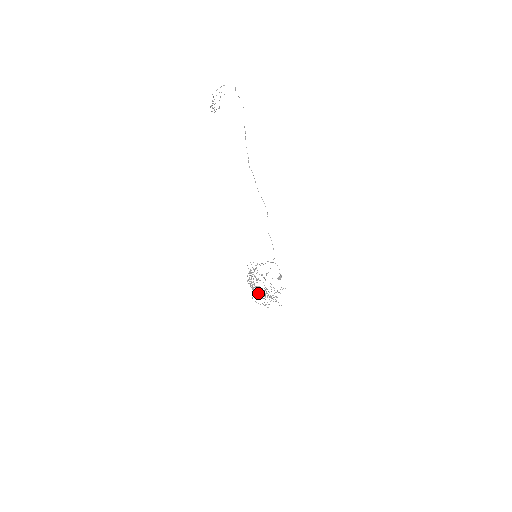
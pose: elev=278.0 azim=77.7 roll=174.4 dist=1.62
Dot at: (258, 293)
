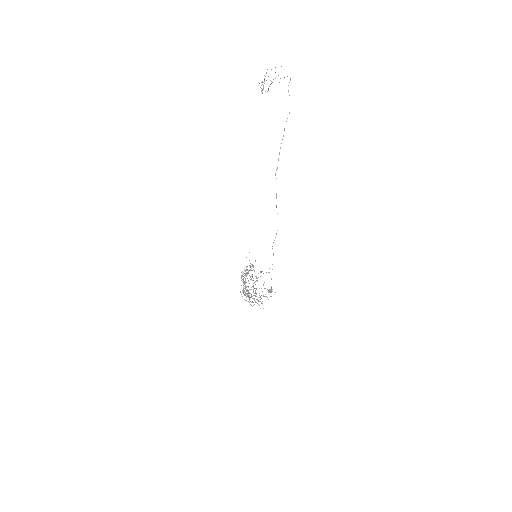
Dot at: occluded
